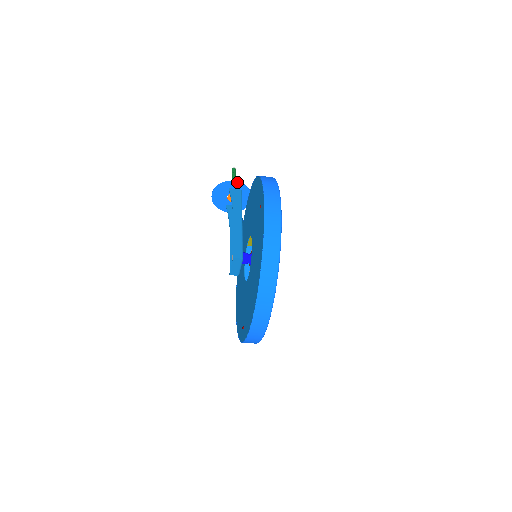
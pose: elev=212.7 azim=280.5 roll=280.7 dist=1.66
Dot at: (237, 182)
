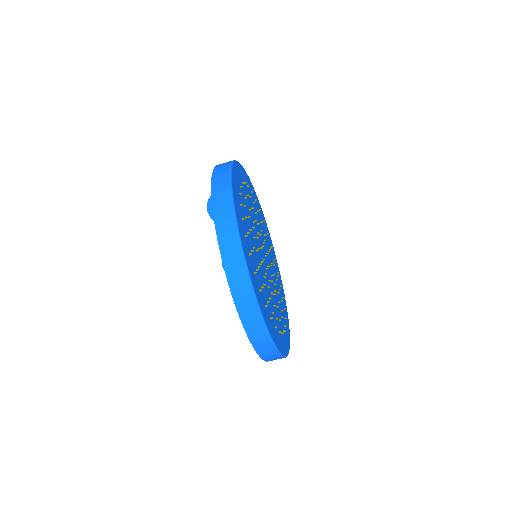
Dot at: occluded
